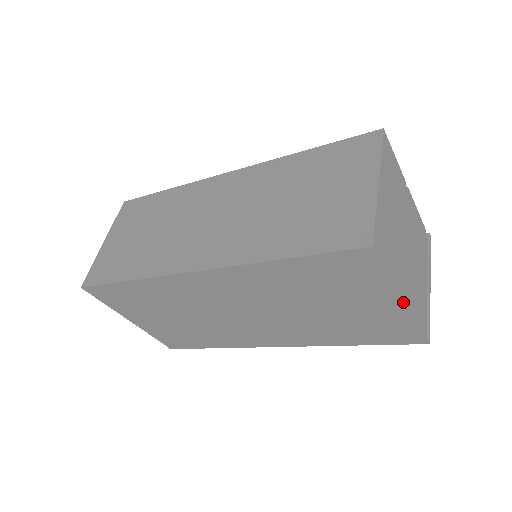
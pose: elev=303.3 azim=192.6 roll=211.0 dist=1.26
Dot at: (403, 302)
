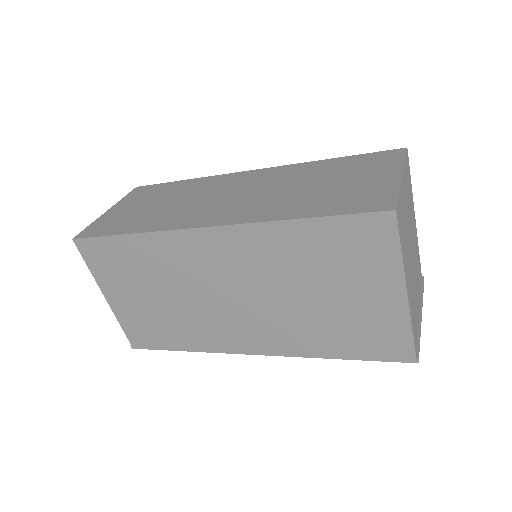
Dot at: (406, 294)
